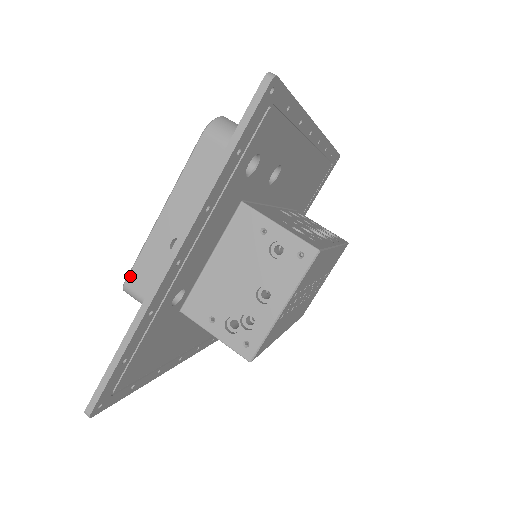
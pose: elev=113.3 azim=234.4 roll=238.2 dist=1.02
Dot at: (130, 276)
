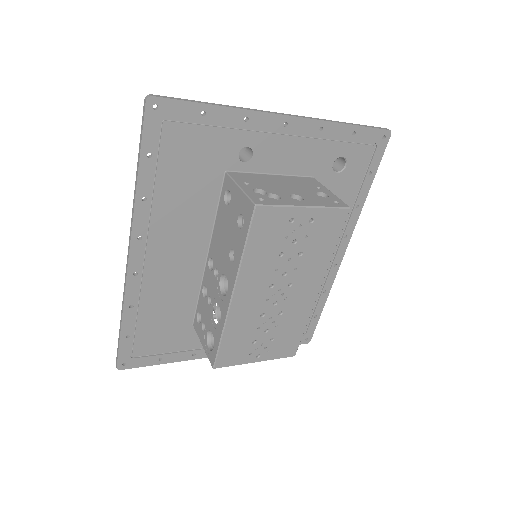
Dot at: occluded
